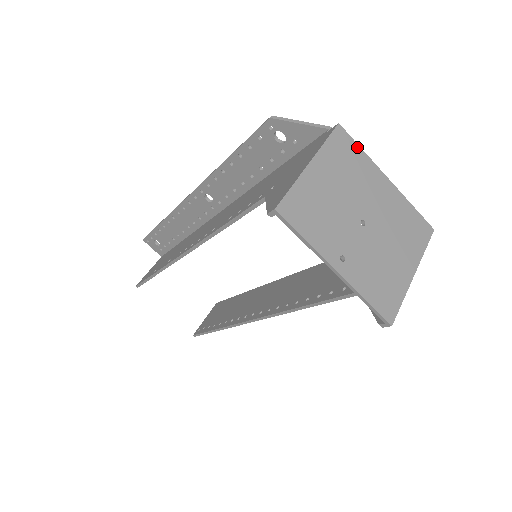
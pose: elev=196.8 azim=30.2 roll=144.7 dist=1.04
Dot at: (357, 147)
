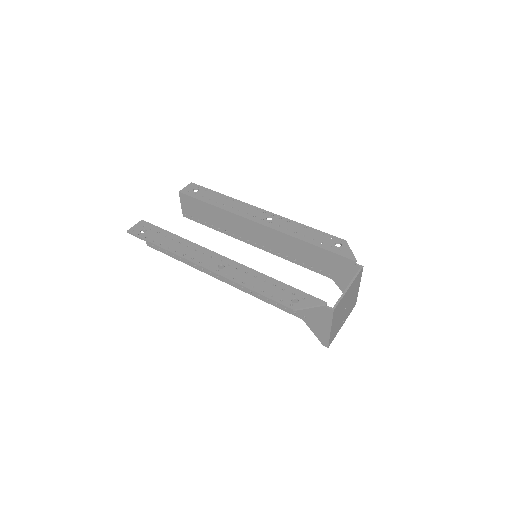
Dot at: (340, 302)
